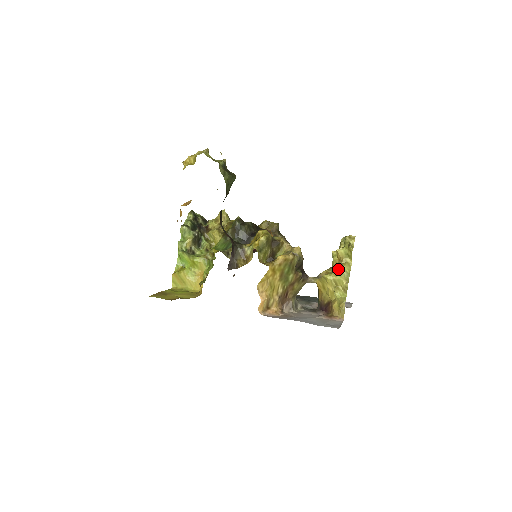
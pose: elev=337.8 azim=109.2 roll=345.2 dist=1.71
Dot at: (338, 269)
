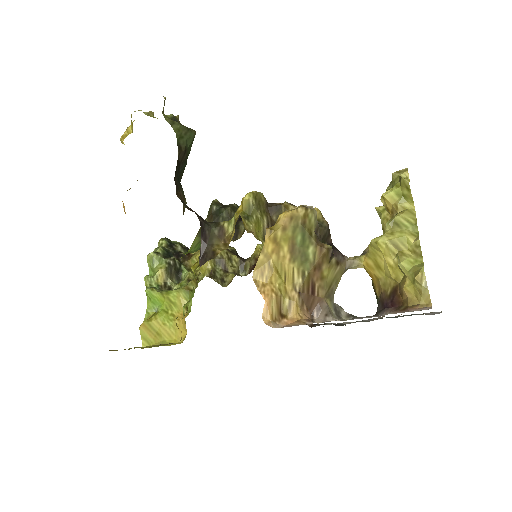
Dot at: (393, 221)
